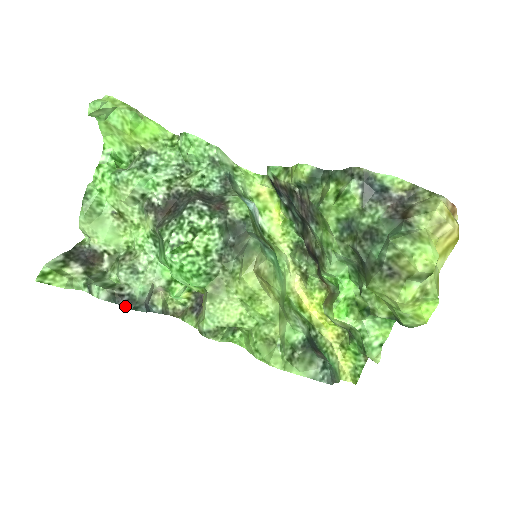
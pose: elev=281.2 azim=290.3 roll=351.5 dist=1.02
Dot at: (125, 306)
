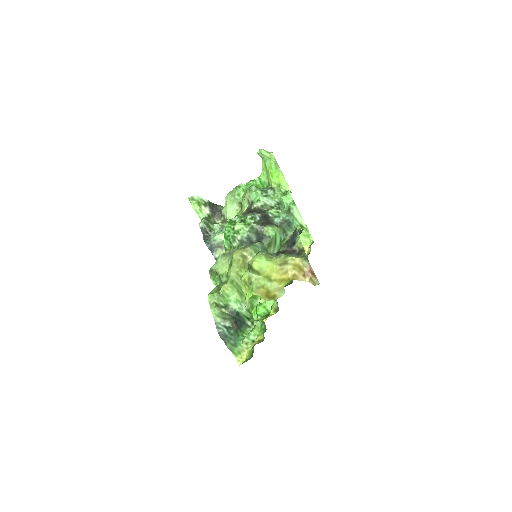
Dot at: (203, 237)
